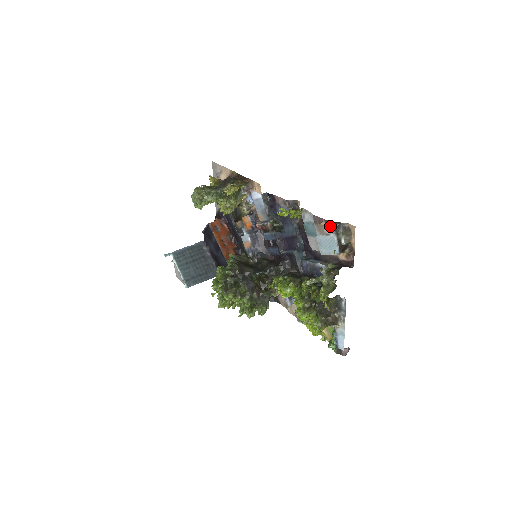
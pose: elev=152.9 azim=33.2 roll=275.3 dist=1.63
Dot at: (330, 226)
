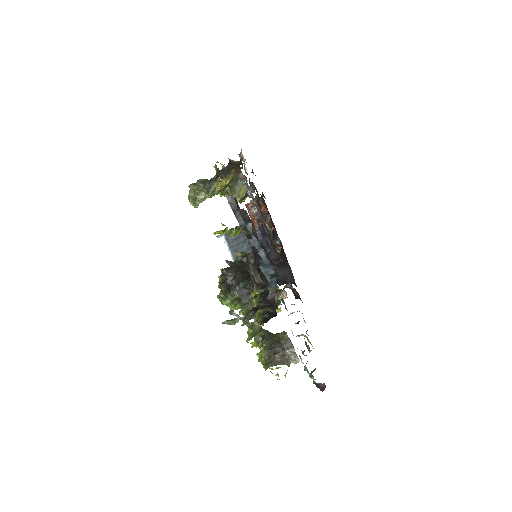
Dot at: (243, 258)
